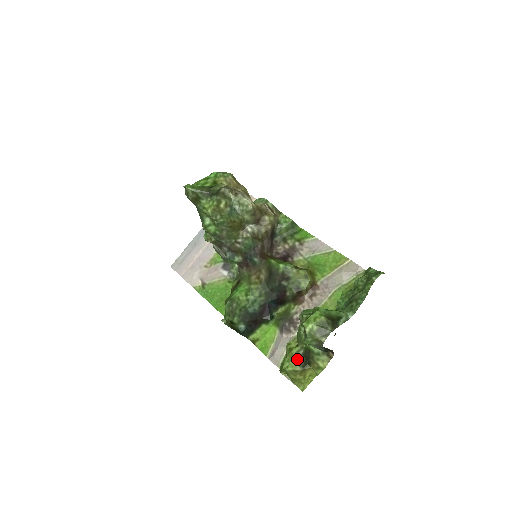
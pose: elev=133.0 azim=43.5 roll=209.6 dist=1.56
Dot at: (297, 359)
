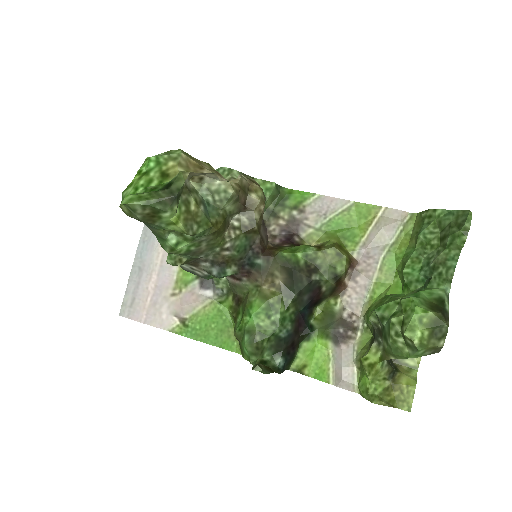
Dot at: (384, 373)
